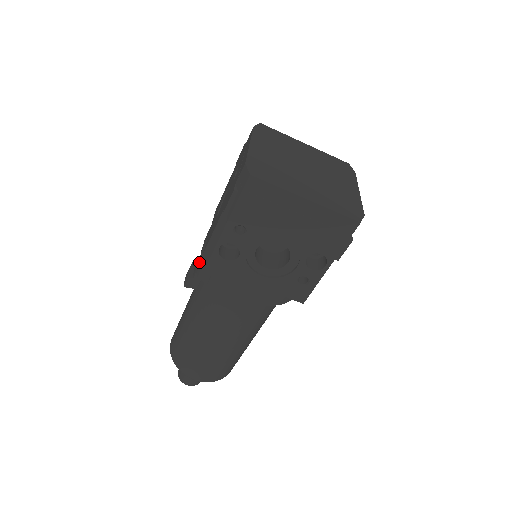
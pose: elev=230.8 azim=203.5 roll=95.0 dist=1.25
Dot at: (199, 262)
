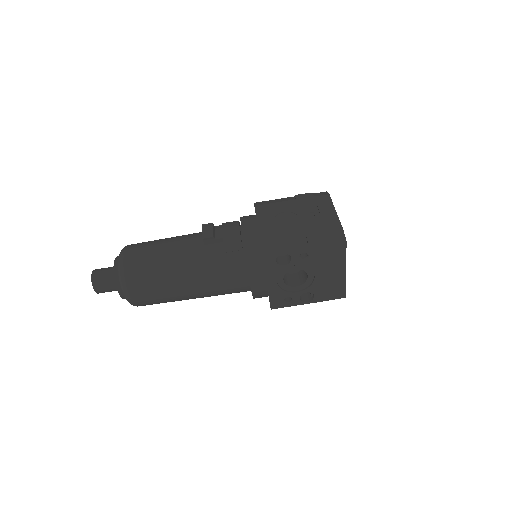
Dot at: (231, 234)
